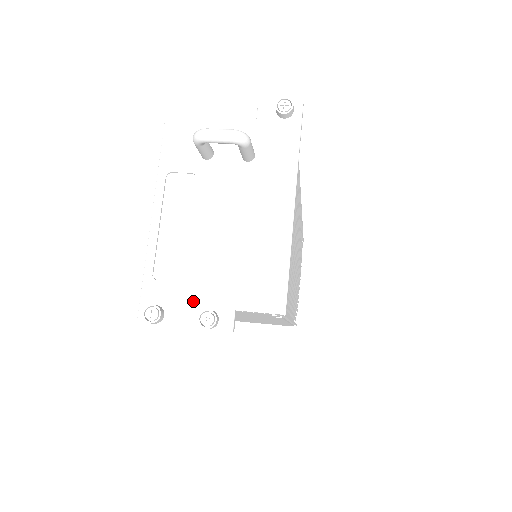
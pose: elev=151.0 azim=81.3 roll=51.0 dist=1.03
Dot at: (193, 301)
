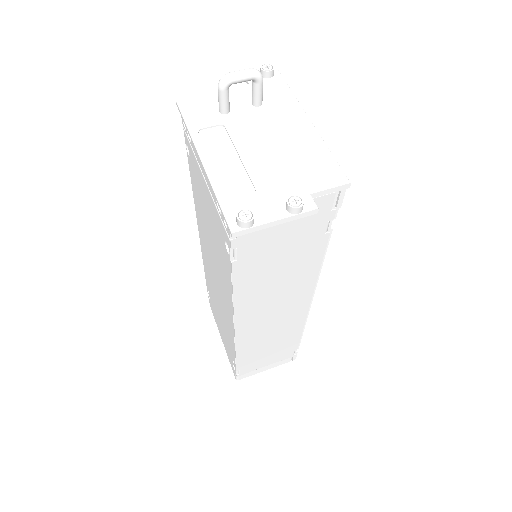
Dot at: (272, 201)
